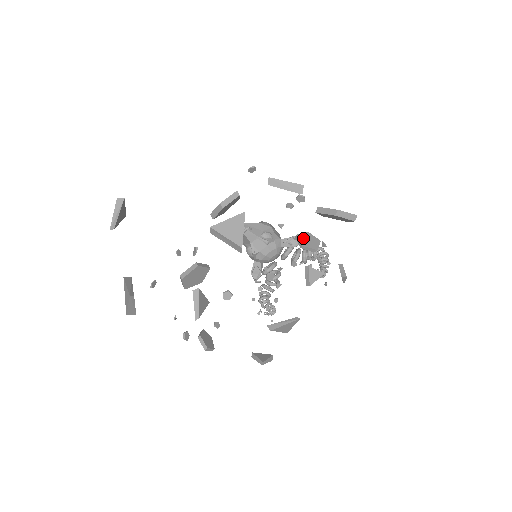
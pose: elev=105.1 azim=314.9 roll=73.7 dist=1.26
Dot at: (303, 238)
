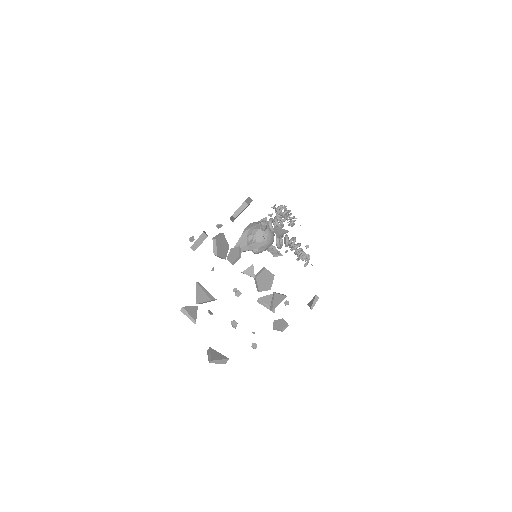
Dot at: (230, 257)
